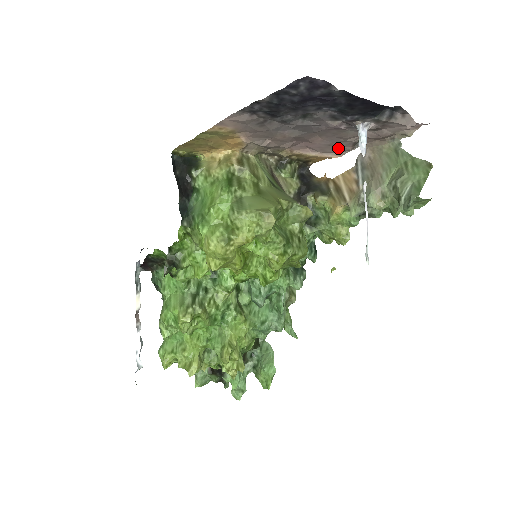
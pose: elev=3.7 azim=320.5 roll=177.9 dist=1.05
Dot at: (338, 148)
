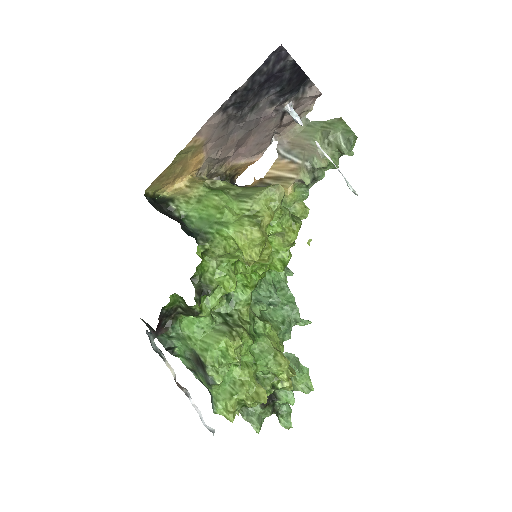
Dot at: (261, 147)
